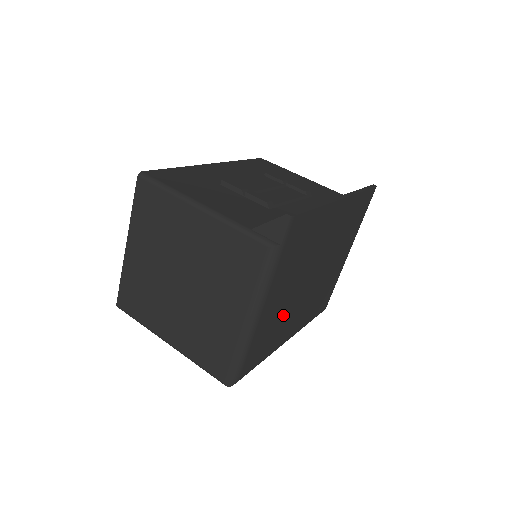
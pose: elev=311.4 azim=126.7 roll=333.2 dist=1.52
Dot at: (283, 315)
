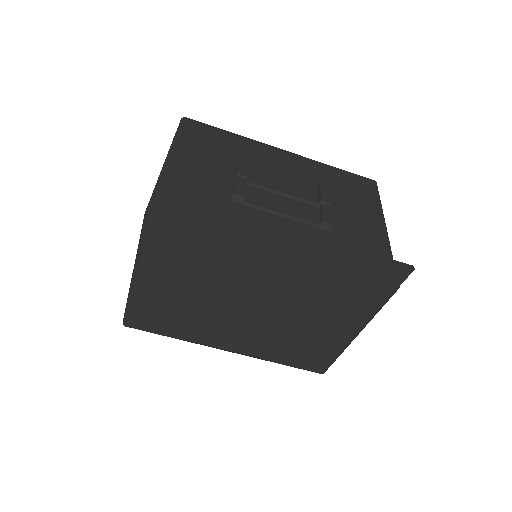
Dot at: (197, 309)
